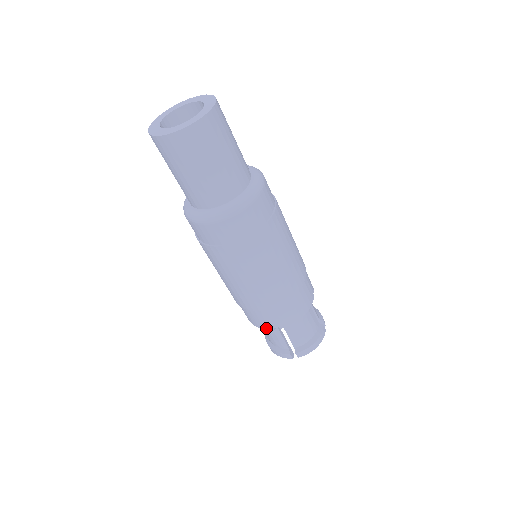
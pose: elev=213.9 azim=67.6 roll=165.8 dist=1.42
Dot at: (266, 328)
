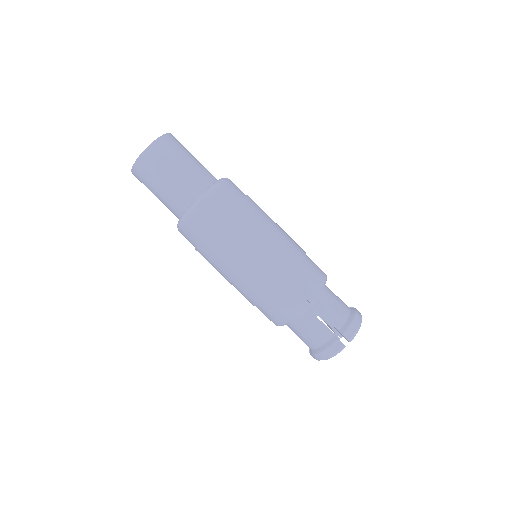
Dot at: (297, 310)
